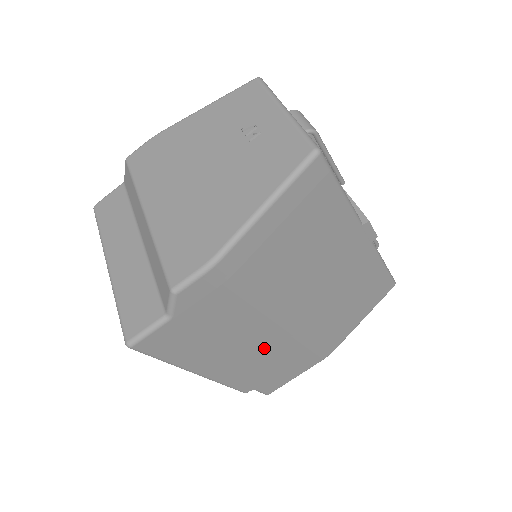
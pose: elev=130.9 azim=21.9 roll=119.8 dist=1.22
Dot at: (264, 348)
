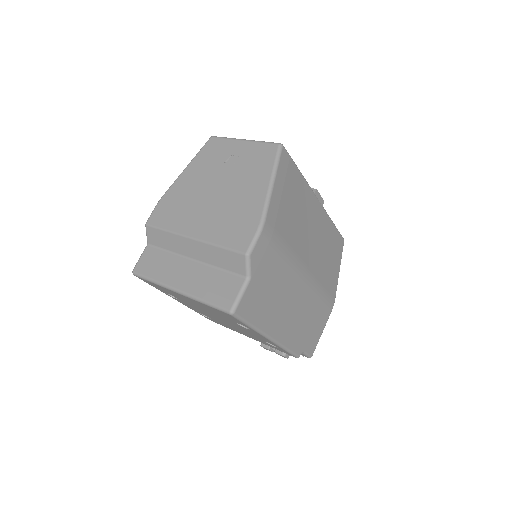
Dot at: (300, 302)
